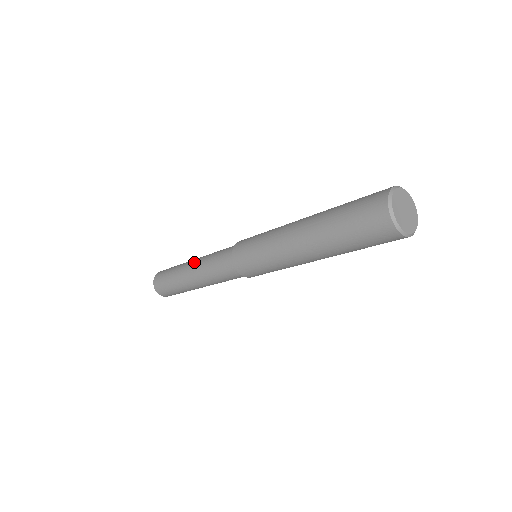
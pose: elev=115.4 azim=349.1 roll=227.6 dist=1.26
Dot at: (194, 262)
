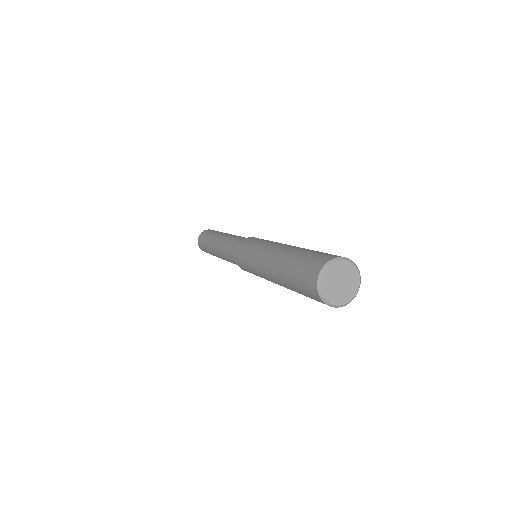
Dot at: (229, 234)
